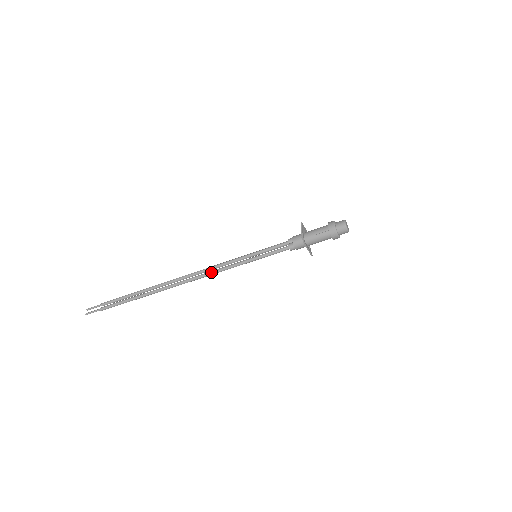
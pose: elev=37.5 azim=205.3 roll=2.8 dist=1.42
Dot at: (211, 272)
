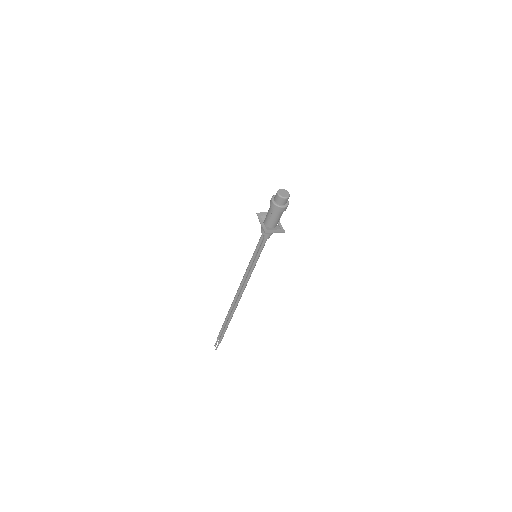
Dot at: (243, 285)
